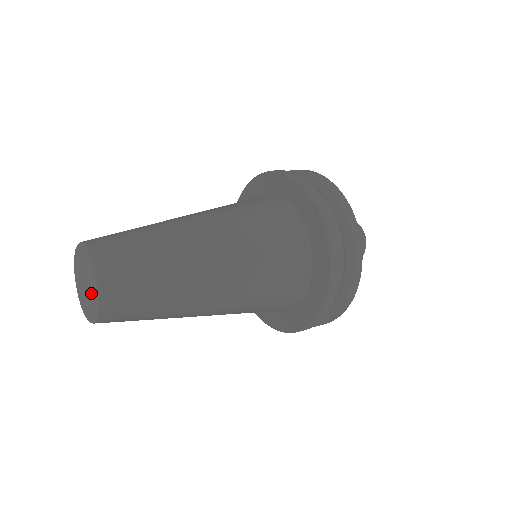
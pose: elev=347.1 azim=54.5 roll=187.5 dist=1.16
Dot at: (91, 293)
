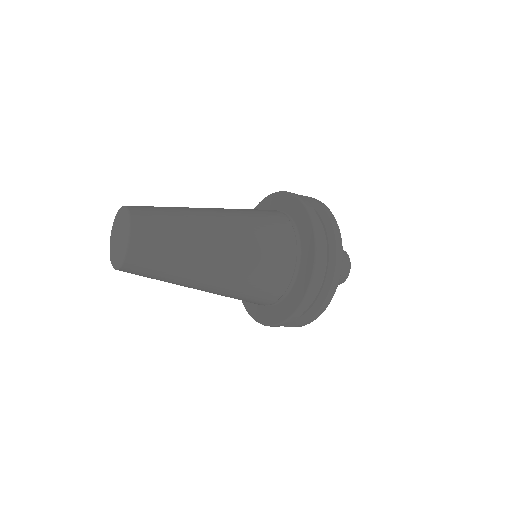
Dot at: (124, 230)
